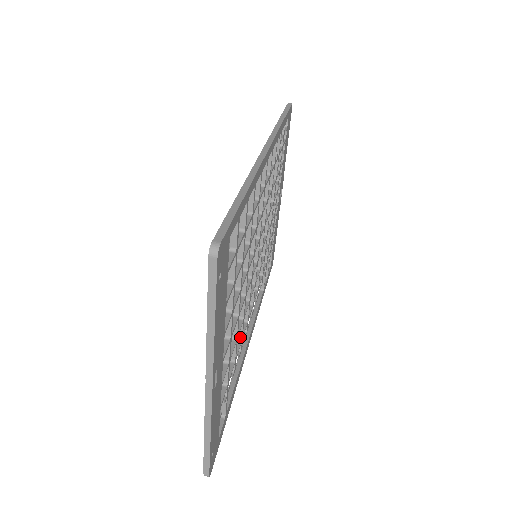
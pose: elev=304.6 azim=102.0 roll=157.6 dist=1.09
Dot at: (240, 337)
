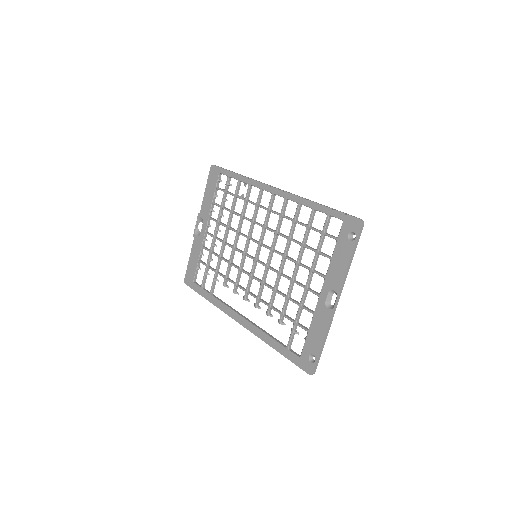
Dot at: (272, 304)
